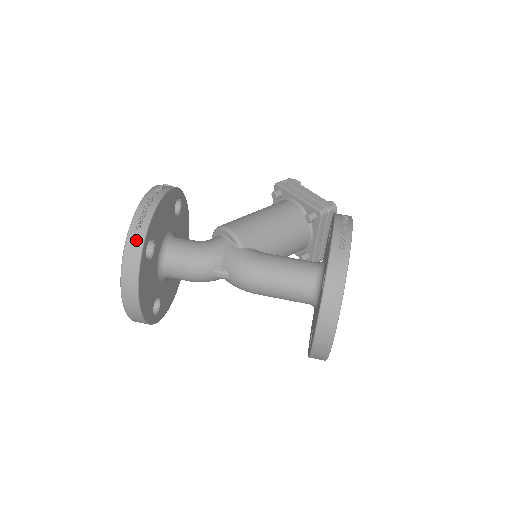
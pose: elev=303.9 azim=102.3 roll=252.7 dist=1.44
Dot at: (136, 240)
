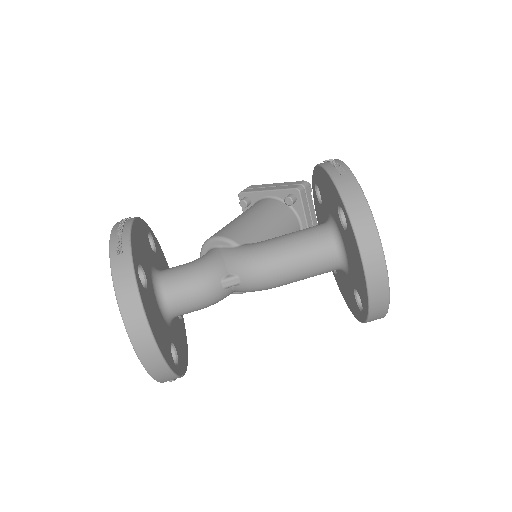
Dot at: (123, 265)
